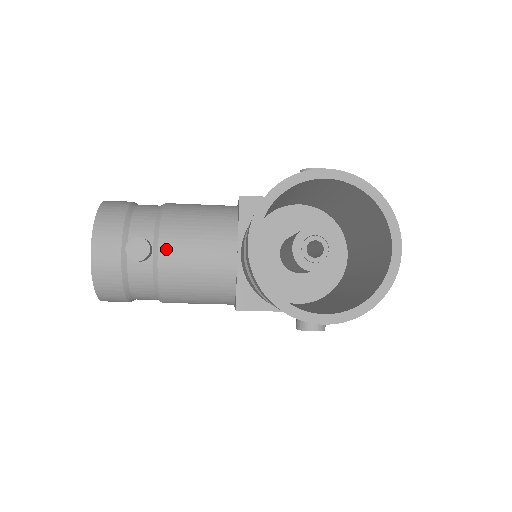
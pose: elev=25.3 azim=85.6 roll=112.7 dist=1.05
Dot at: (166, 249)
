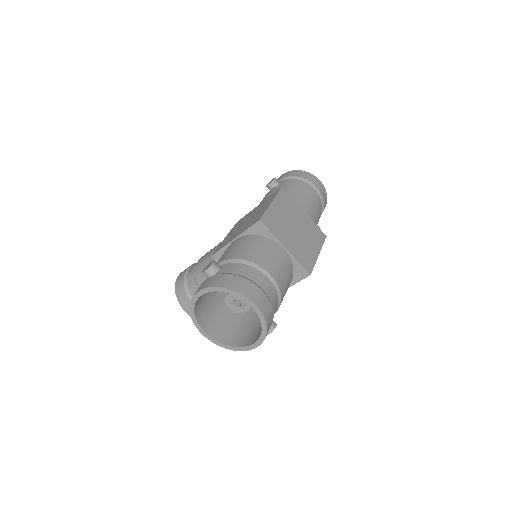
Dot at: occluded
